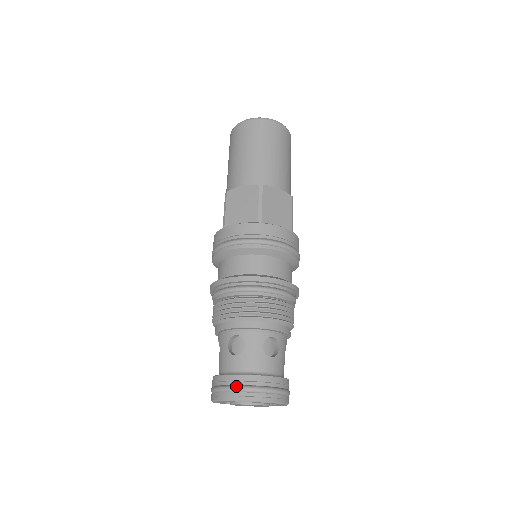
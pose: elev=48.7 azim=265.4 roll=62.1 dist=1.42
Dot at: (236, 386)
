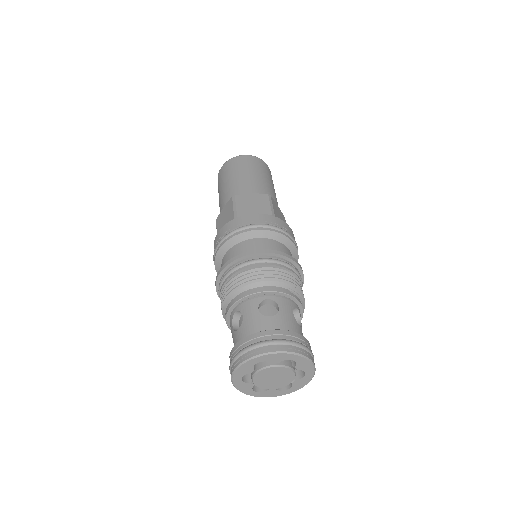
Dot at: (238, 352)
